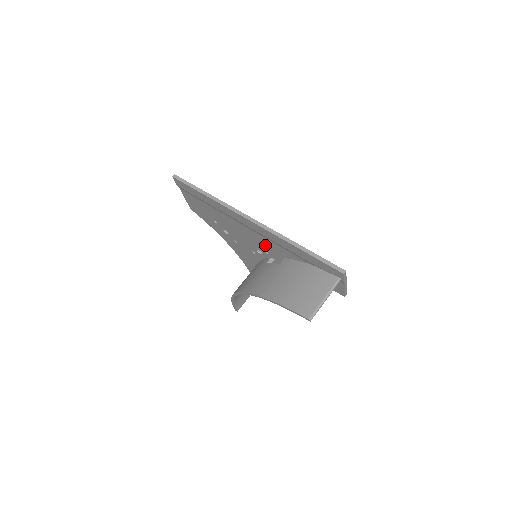
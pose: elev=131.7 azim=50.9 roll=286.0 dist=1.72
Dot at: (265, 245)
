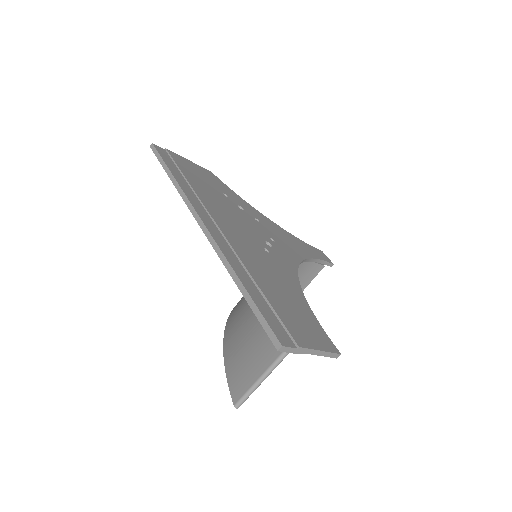
Dot at: occluded
